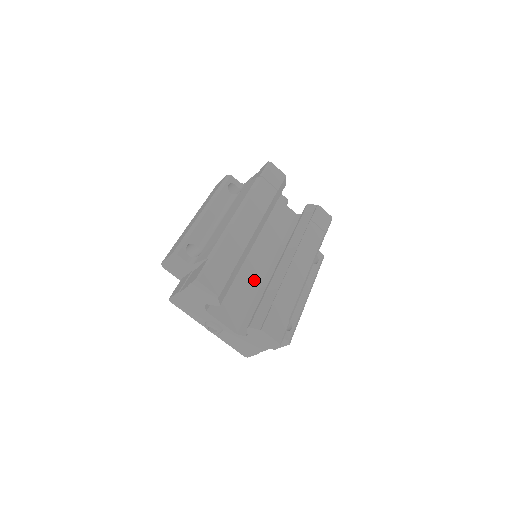
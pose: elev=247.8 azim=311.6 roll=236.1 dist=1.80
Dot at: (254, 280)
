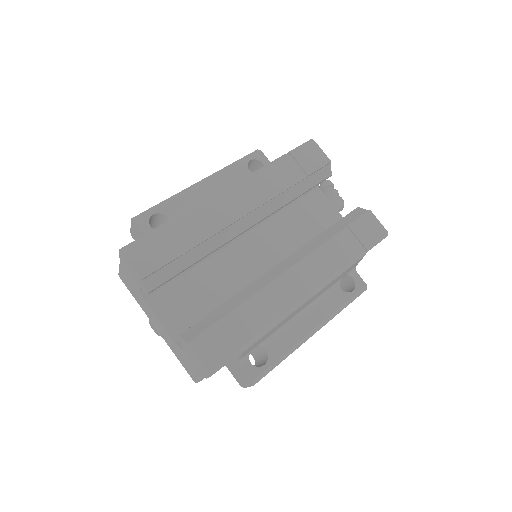
Dot at: (236, 284)
